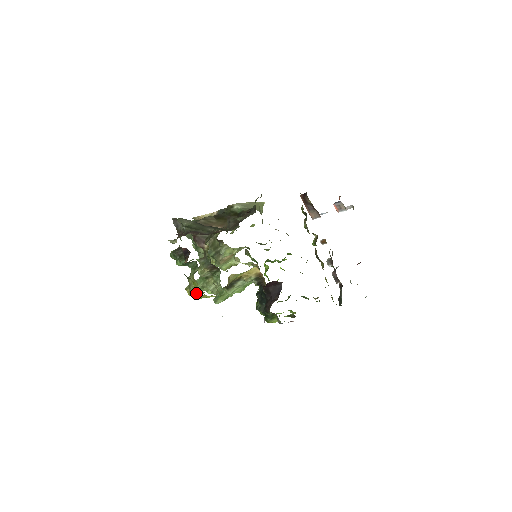
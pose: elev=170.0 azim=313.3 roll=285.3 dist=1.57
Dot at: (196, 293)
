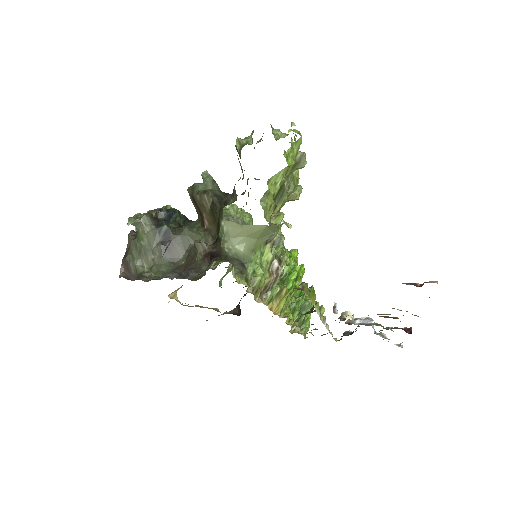
Dot at: occluded
